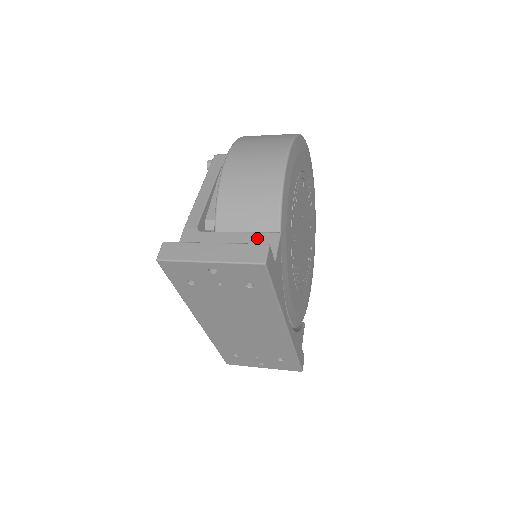
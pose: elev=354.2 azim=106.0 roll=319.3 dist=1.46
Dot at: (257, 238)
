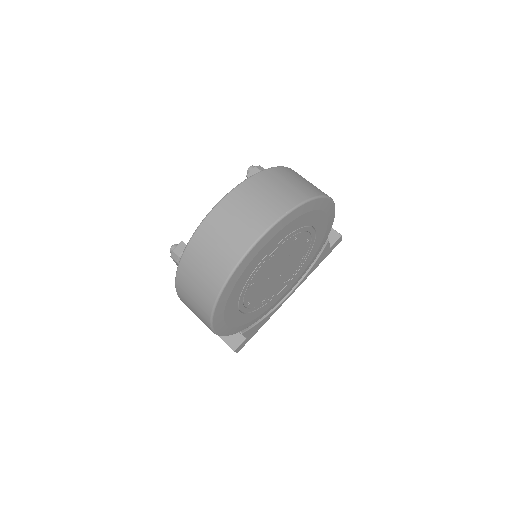
Dot at: occluded
